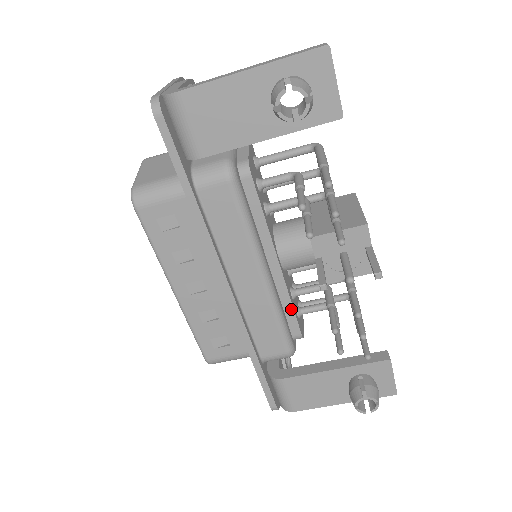
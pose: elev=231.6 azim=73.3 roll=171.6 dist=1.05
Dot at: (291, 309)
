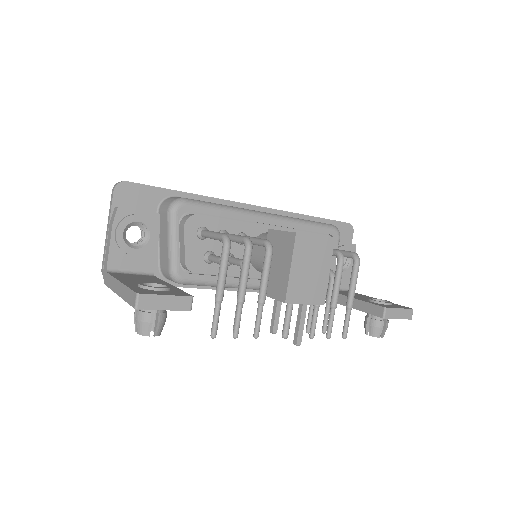
Dot at: occluded
